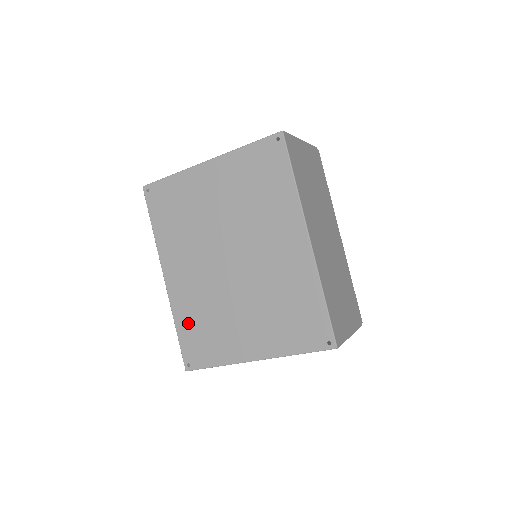
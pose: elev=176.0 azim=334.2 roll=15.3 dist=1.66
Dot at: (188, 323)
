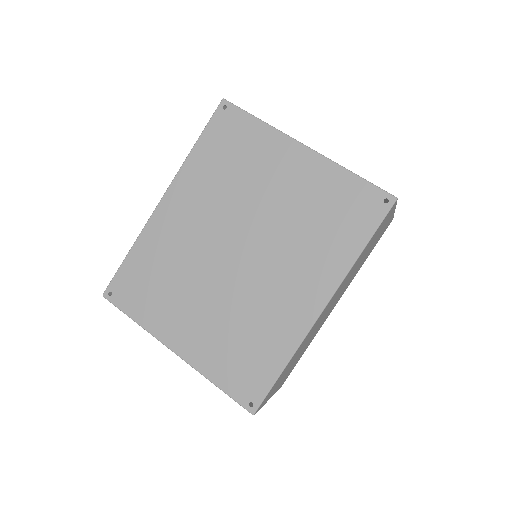
Dot at: (145, 260)
